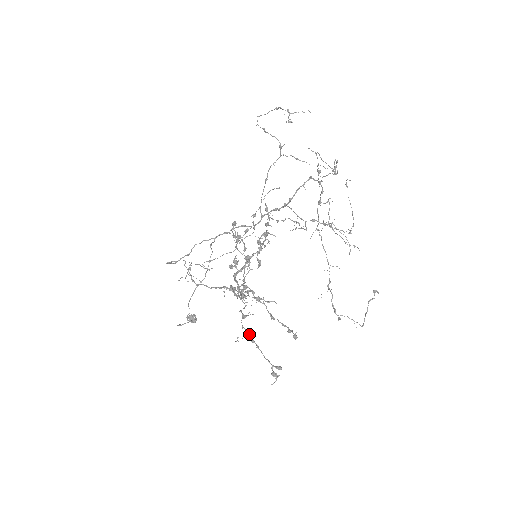
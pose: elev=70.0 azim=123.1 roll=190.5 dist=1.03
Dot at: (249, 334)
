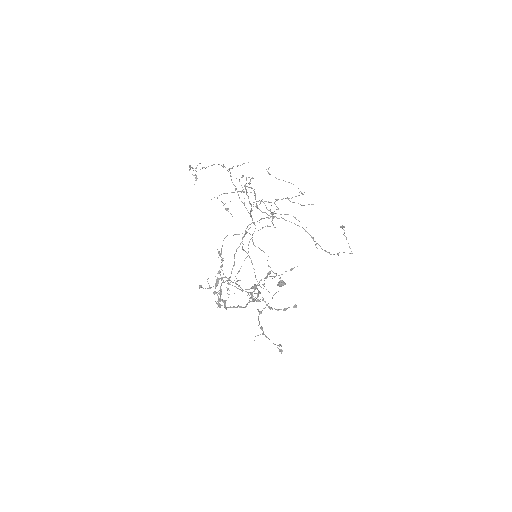
Dot at: occluded
